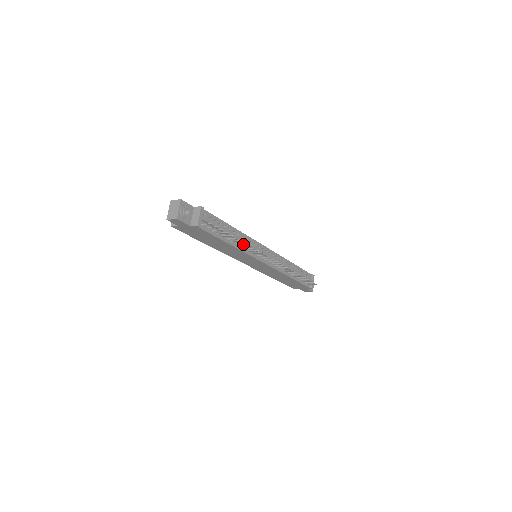
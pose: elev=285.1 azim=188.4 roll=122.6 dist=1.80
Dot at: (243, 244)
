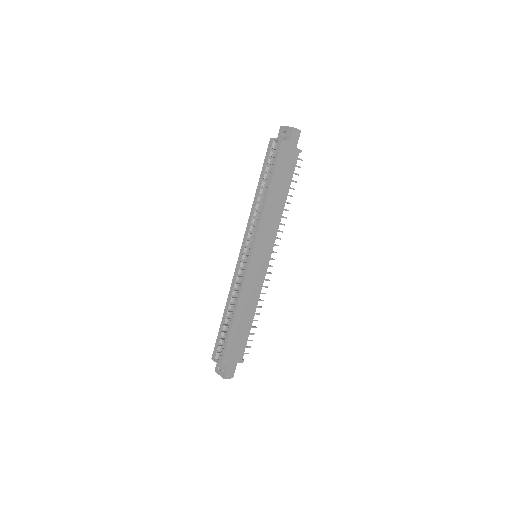
Dot at: occluded
